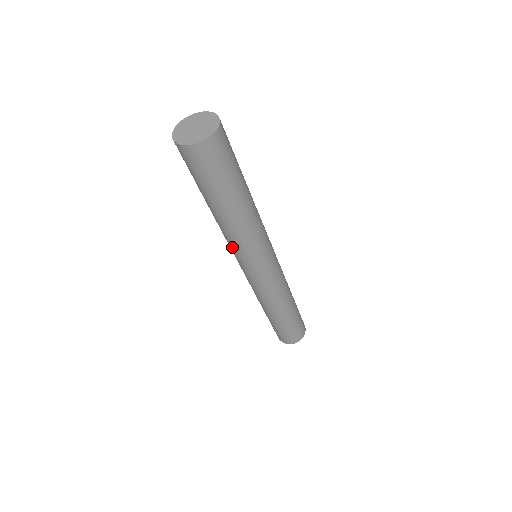
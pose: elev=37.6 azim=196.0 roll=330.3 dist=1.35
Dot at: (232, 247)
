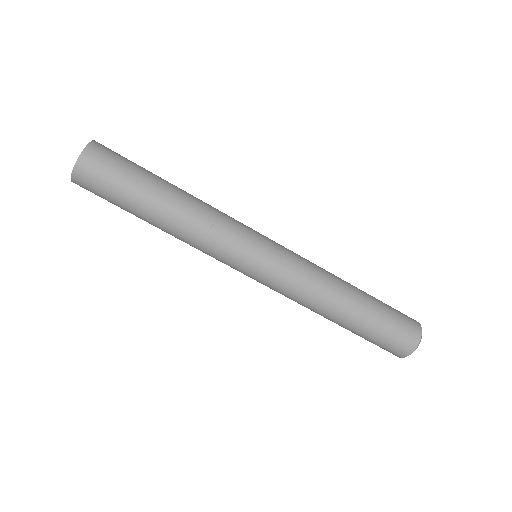
Dot at: (219, 241)
